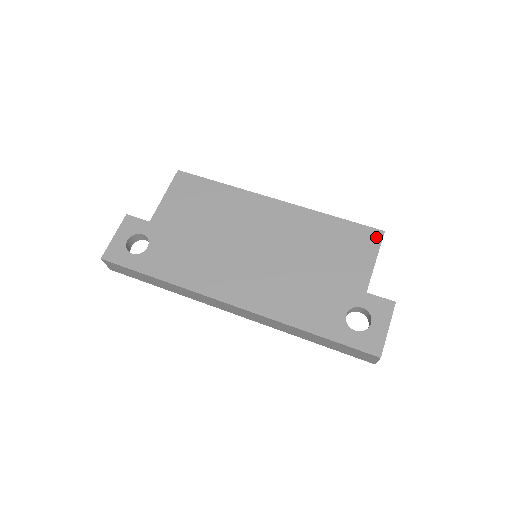
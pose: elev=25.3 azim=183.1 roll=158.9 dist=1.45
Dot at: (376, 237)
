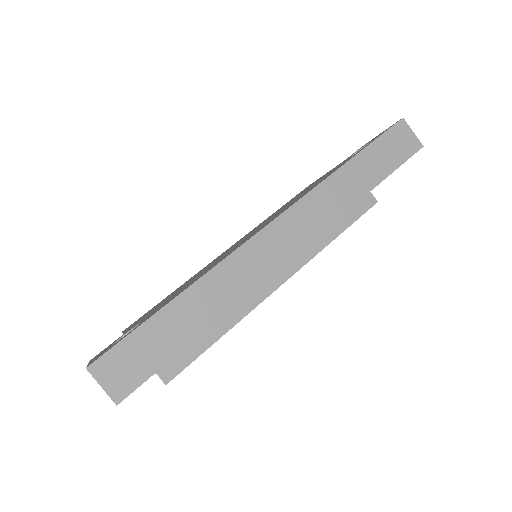
Dot at: occluded
